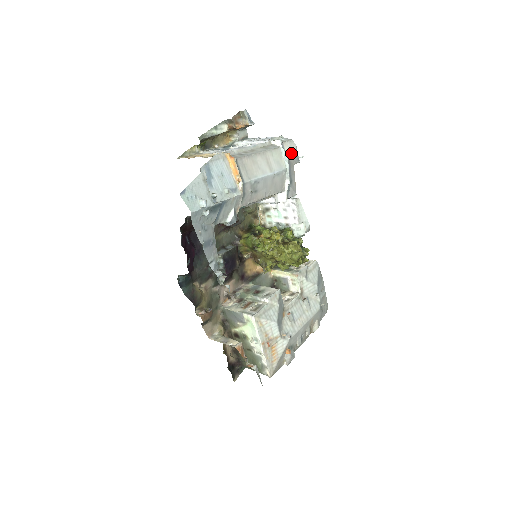
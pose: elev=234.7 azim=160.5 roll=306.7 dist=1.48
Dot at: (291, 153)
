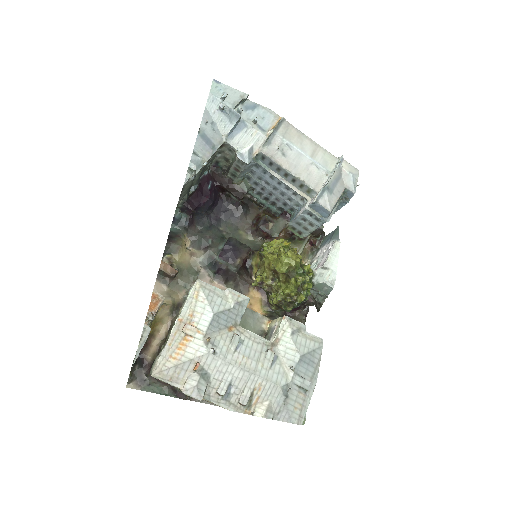
Dot at: (347, 171)
